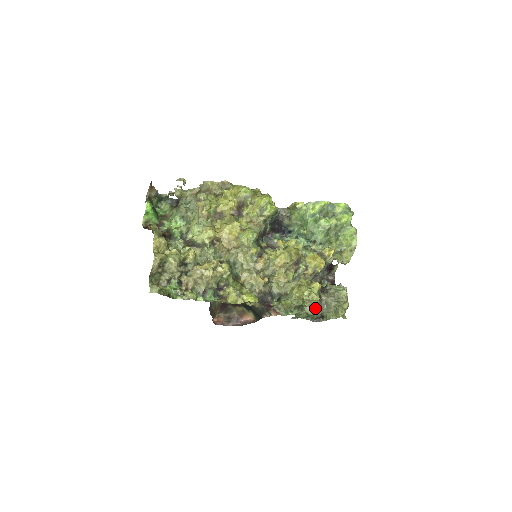
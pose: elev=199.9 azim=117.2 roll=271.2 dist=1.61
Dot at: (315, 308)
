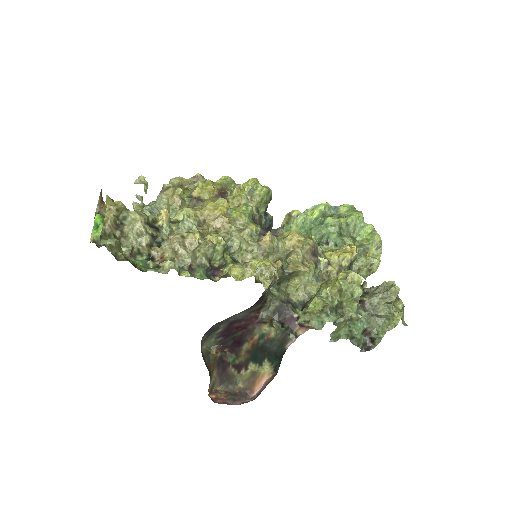
Dot at: (359, 312)
